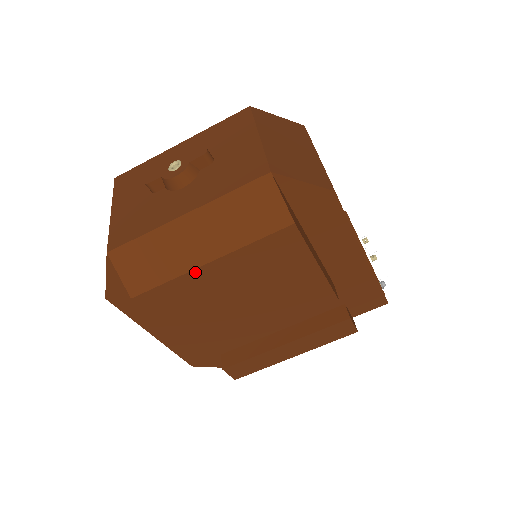
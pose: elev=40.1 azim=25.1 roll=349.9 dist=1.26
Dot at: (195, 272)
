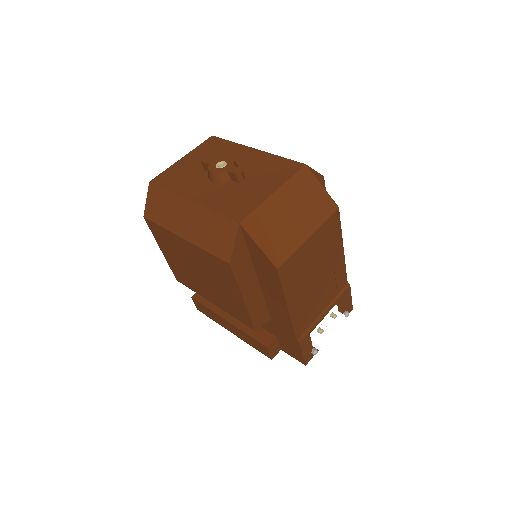
Dot at: (175, 236)
